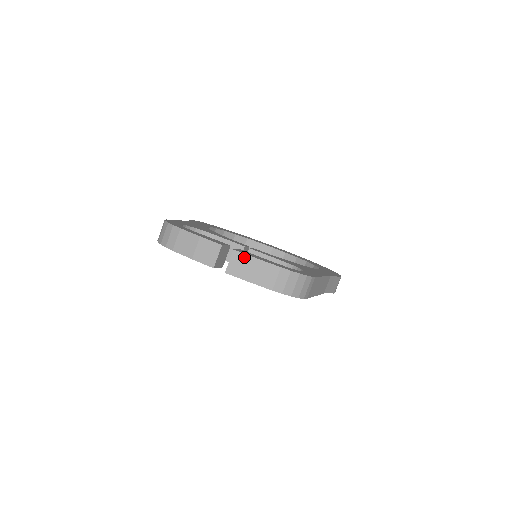
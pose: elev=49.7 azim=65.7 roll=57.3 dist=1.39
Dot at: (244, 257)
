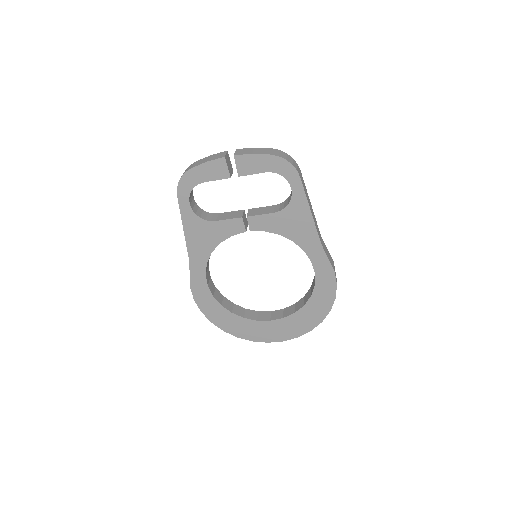
Dot at: (245, 149)
